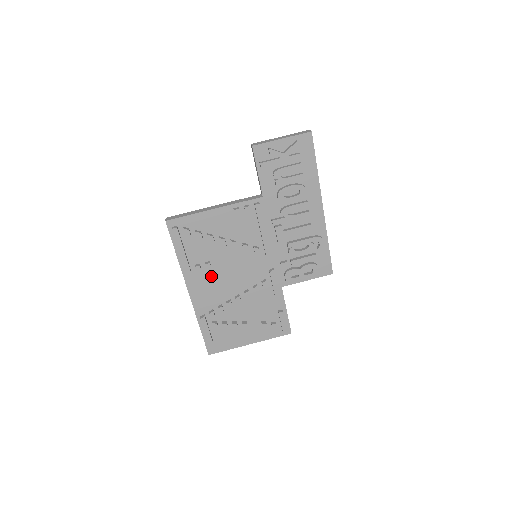
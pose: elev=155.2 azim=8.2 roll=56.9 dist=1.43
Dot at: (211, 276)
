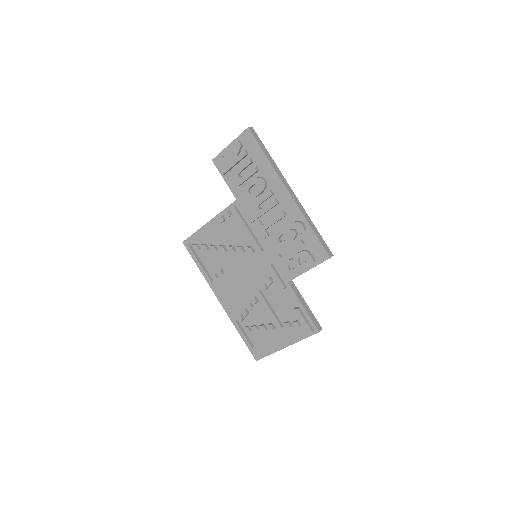
Dot at: (228, 282)
